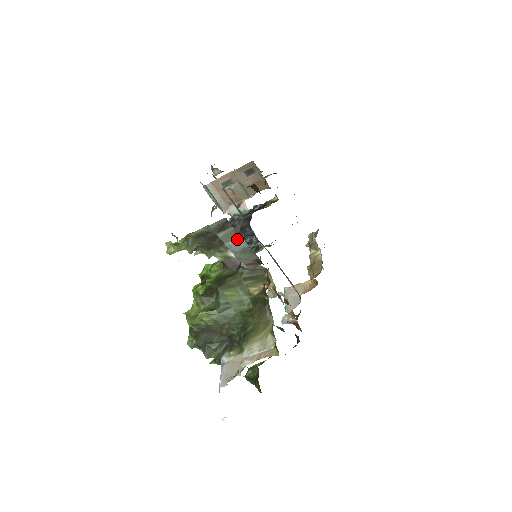
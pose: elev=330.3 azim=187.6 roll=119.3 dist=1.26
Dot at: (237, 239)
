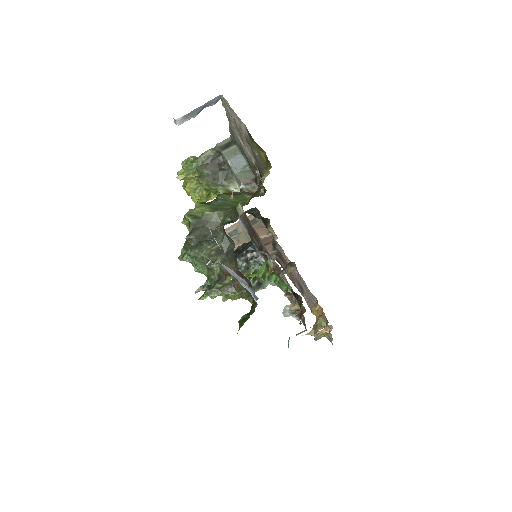
Dot at: (238, 157)
